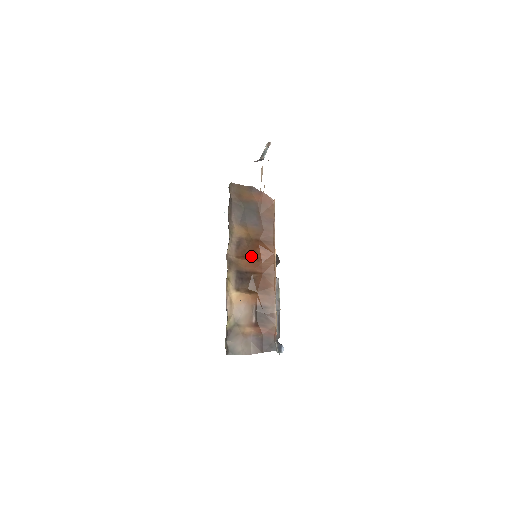
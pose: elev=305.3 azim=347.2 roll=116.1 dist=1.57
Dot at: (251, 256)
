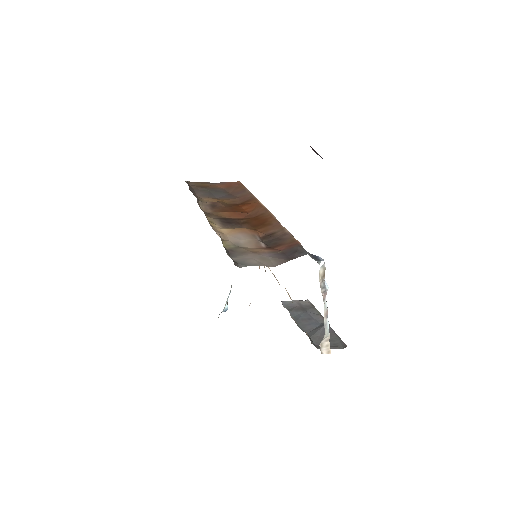
Dot at: (233, 212)
